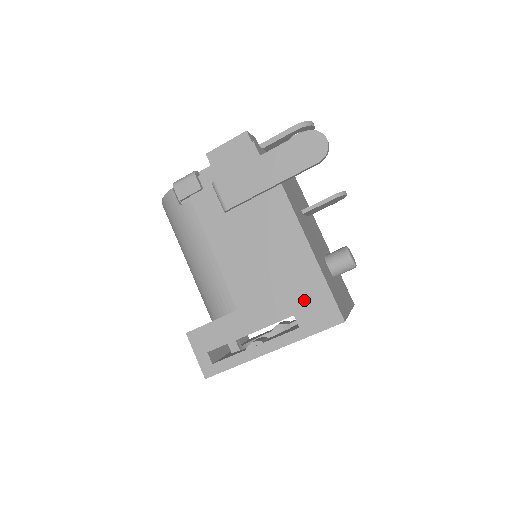
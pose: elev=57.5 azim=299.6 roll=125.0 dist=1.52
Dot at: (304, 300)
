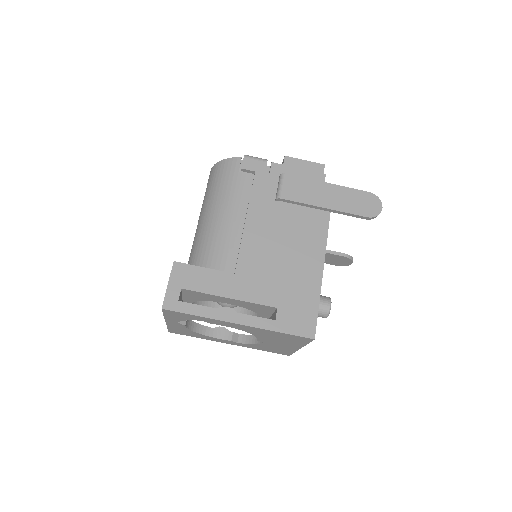
Dot at: (293, 302)
